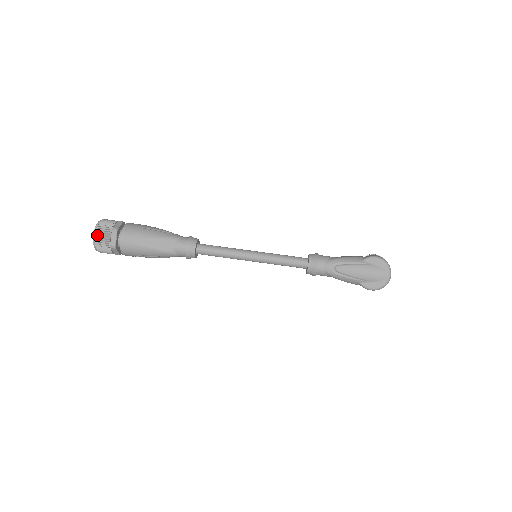
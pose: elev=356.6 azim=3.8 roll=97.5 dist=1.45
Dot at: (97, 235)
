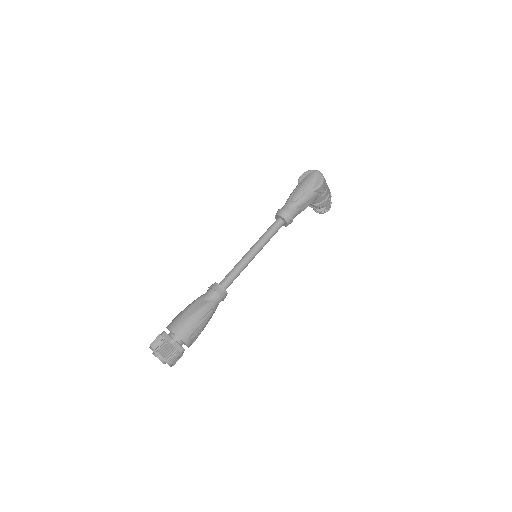
Dot at: (155, 348)
